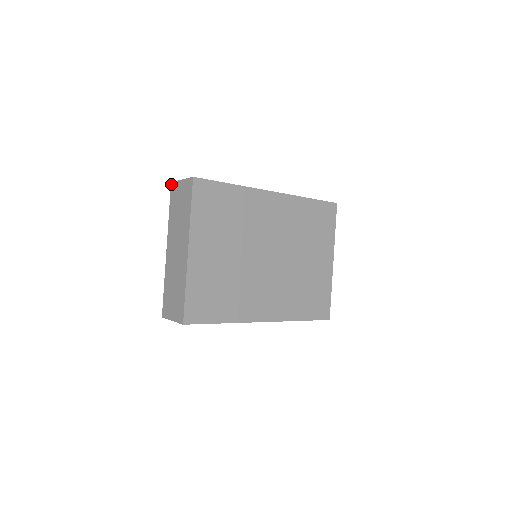
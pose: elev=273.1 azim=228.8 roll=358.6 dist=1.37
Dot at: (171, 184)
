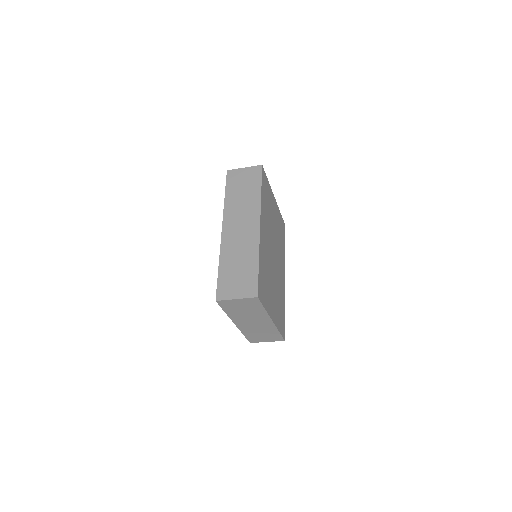
Dot at: (217, 302)
